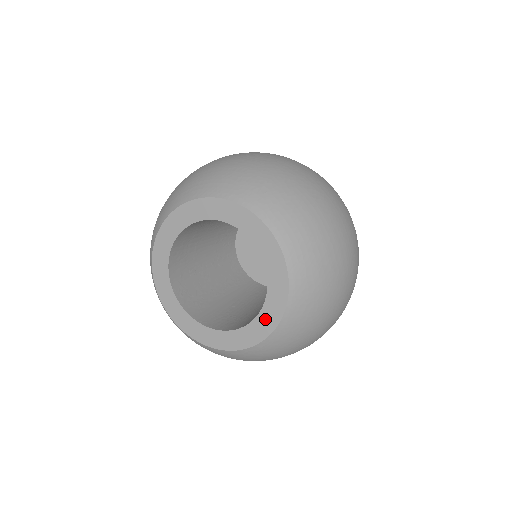
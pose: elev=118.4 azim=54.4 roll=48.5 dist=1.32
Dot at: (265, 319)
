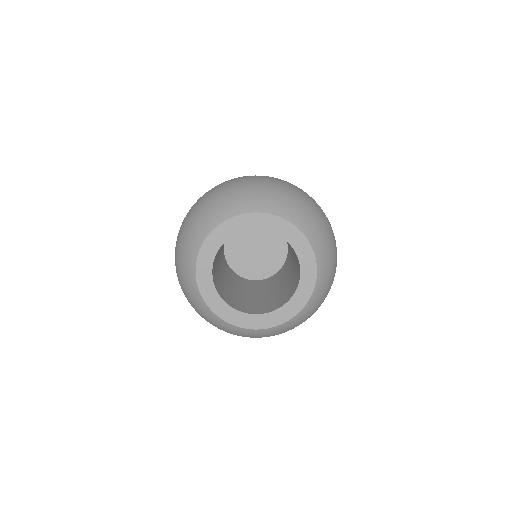
Dot at: (306, 279)
